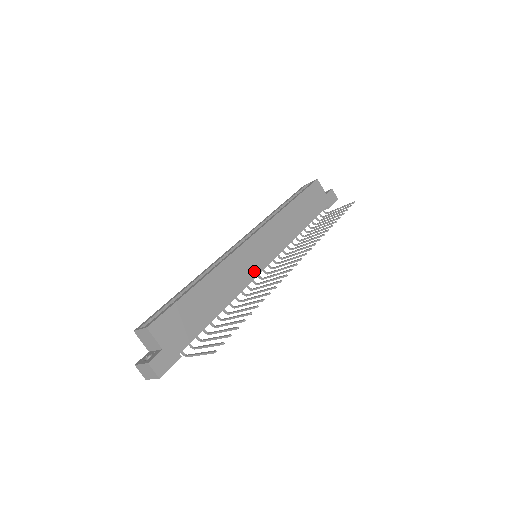
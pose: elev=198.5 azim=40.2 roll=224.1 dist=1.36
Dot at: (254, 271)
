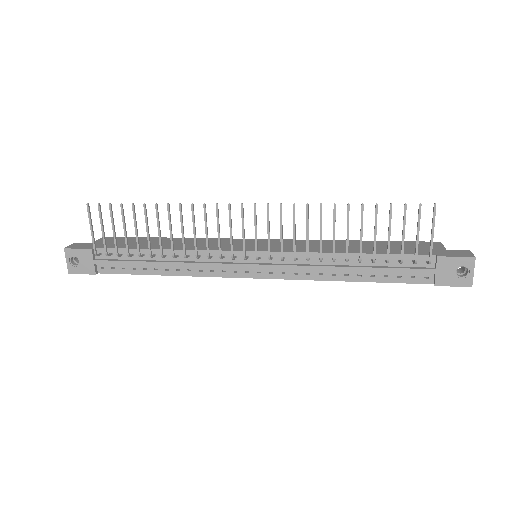
Dot at: (229, 249)
